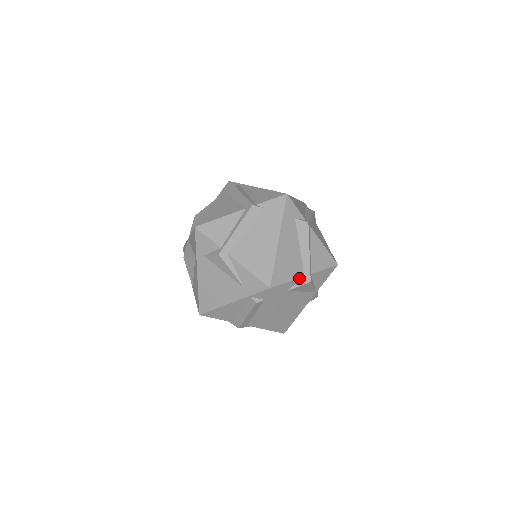
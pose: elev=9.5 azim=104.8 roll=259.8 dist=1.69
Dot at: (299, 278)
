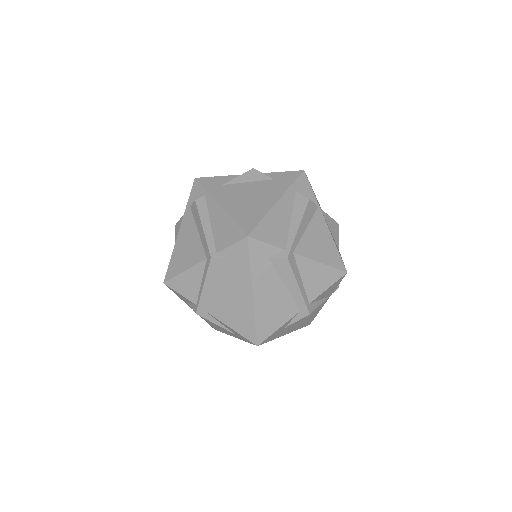
Dot at: (294, 316)
